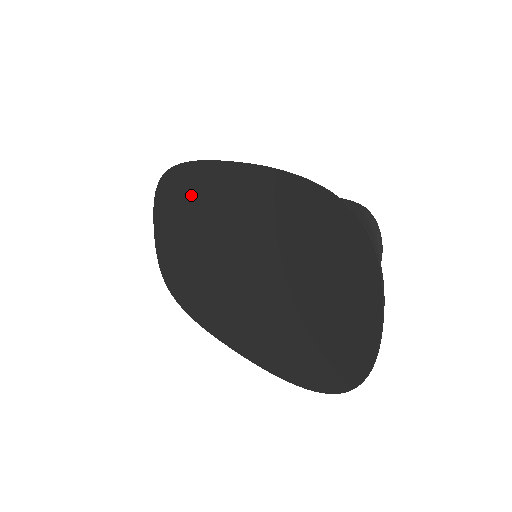
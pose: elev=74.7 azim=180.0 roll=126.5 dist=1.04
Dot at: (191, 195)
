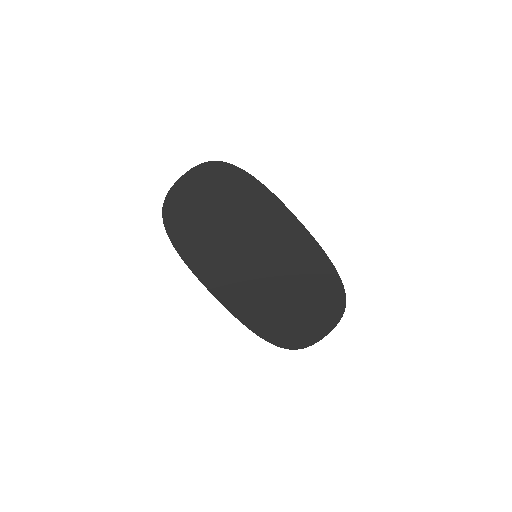
Dot at: (251, 203)
